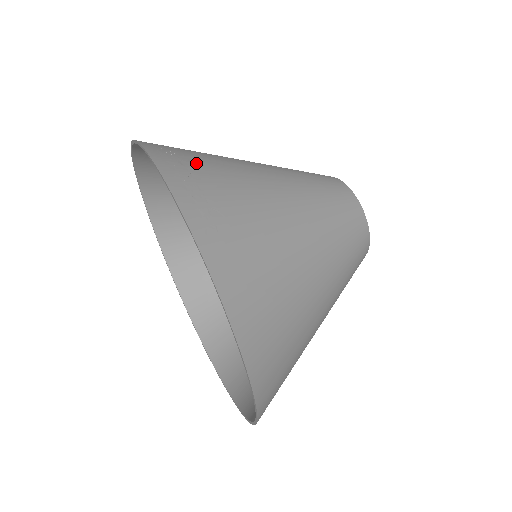
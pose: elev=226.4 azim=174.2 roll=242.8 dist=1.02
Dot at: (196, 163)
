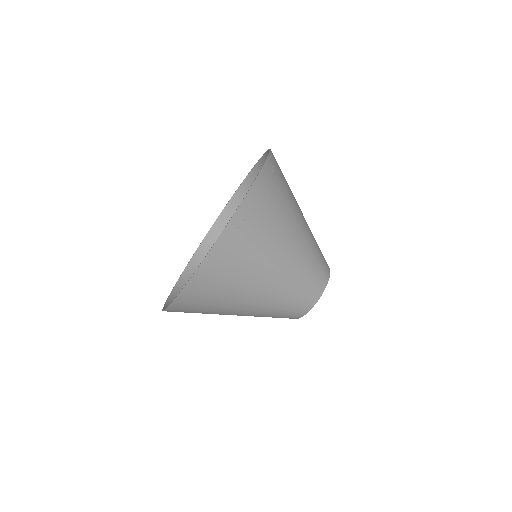
Dot at: (272, 200)
